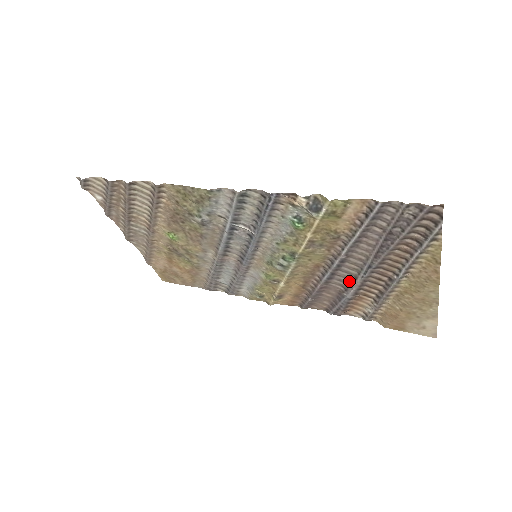
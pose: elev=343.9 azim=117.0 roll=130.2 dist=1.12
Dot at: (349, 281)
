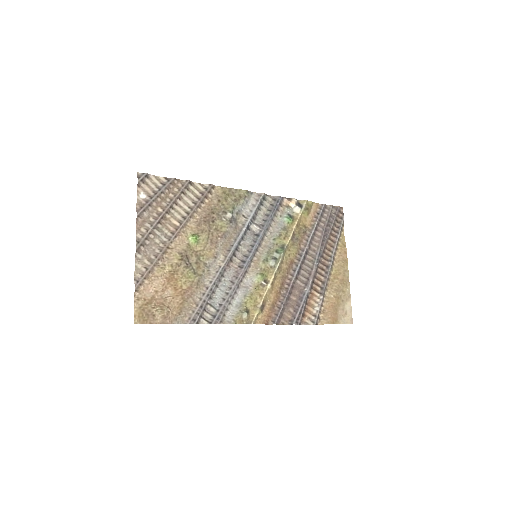
Dot at: (308, 275)
